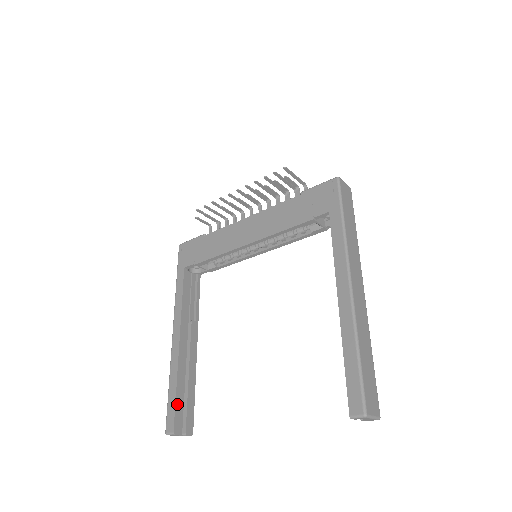
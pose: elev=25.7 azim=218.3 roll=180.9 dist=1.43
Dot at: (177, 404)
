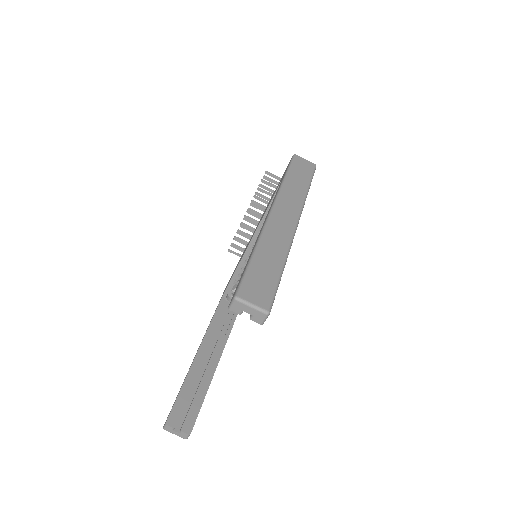
Dot at: (179, 400)
